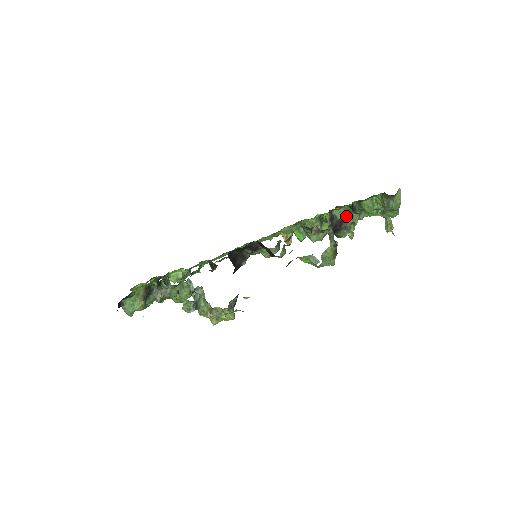
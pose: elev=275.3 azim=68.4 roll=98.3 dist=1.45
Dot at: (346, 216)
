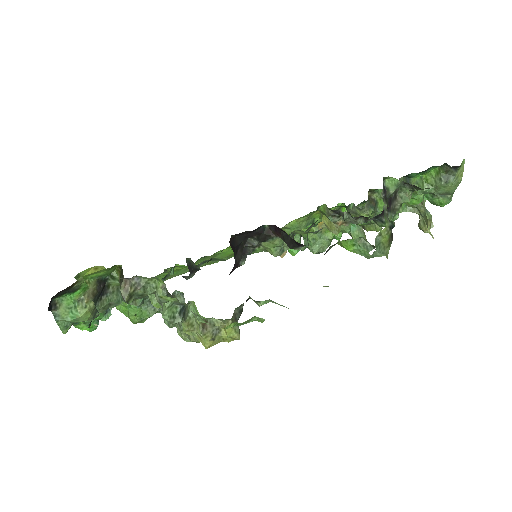
Dot at: (396, 193)
